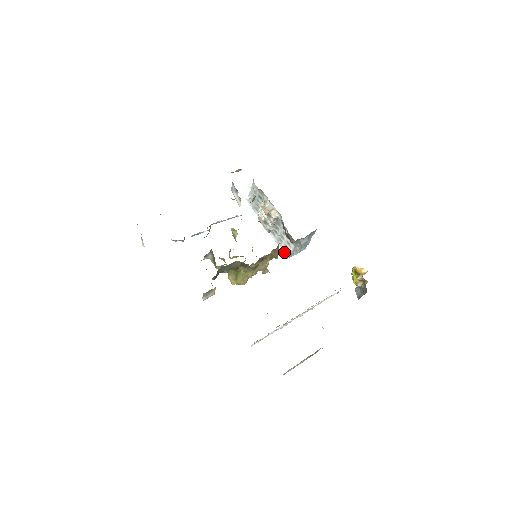
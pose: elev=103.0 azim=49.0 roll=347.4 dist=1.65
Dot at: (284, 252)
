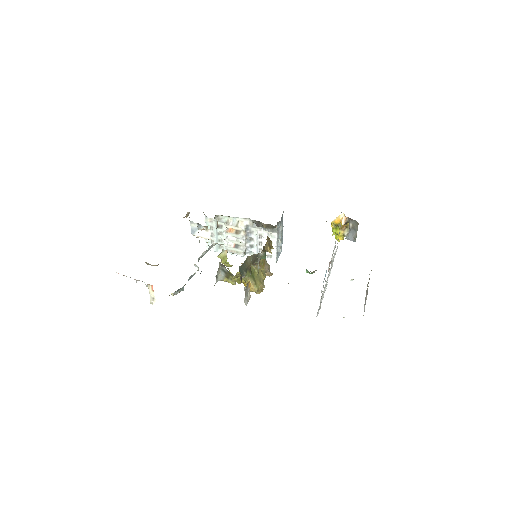
Dot at: (269, 259)
